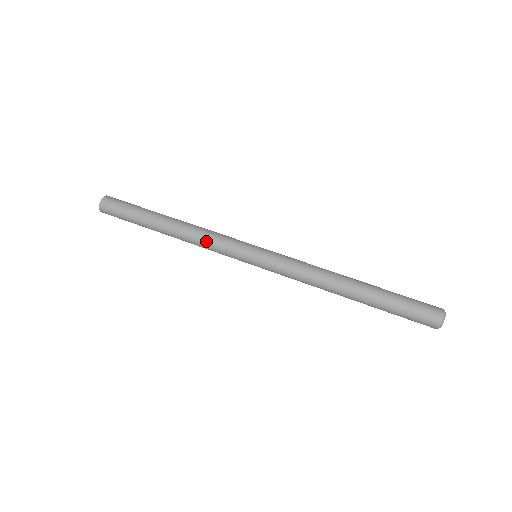
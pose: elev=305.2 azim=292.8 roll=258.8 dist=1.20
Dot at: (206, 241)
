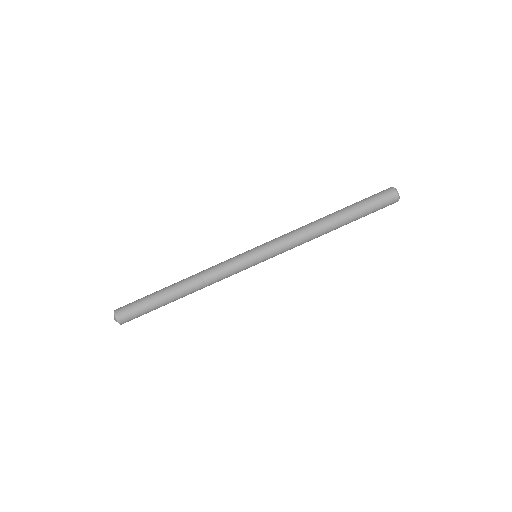
Dot at: (215, 272)
